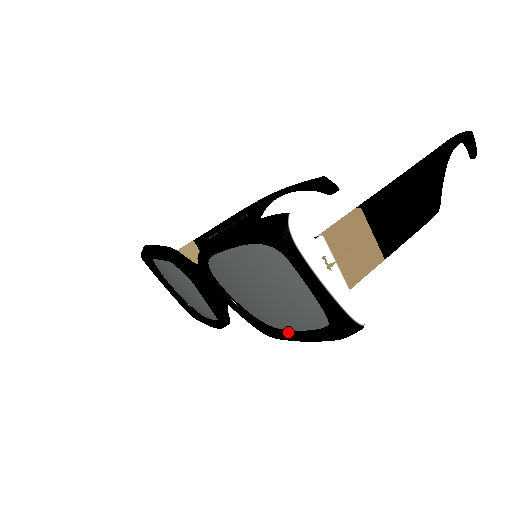
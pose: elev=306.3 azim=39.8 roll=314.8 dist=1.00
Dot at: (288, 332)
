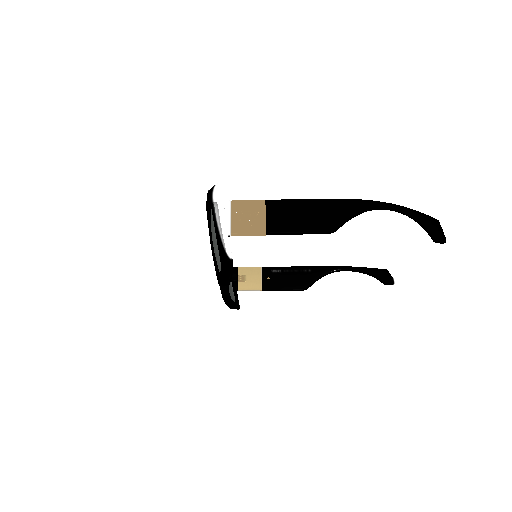
Dot at: occluded
